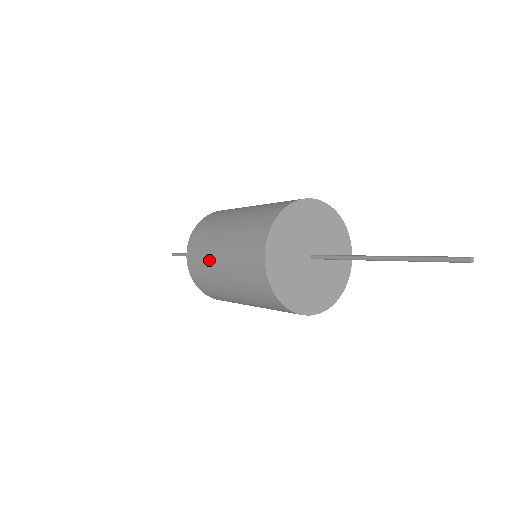
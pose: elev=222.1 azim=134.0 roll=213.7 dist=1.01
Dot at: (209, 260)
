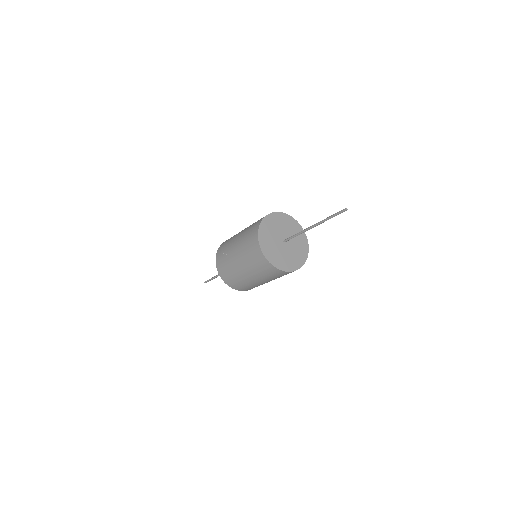
Dot at: (232, 267)
